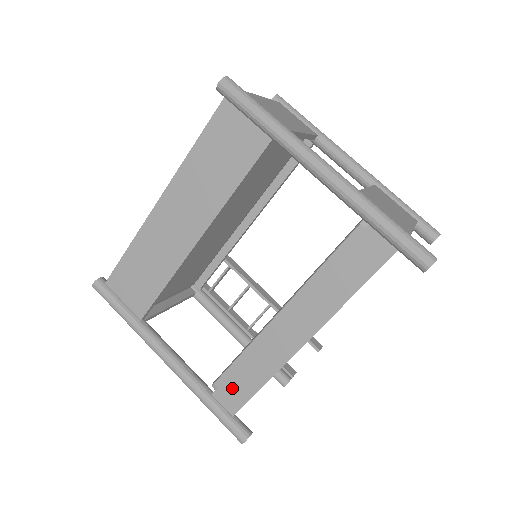
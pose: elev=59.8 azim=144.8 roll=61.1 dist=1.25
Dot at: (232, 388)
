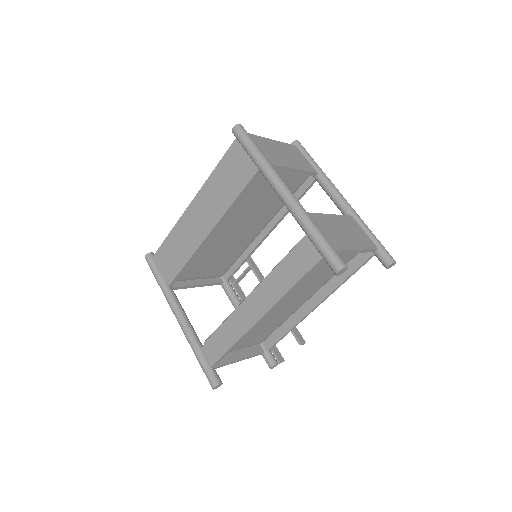
Dot at: (213, 345)
